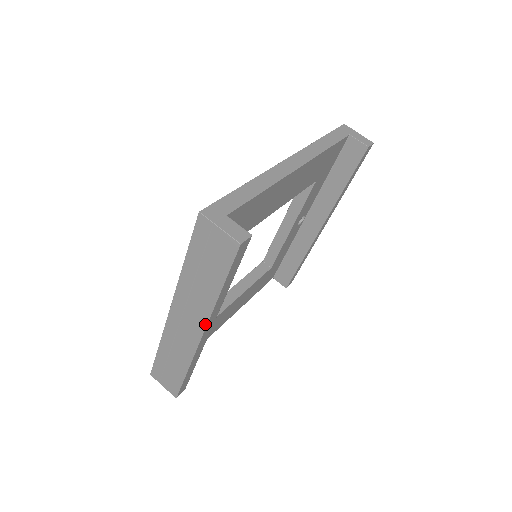
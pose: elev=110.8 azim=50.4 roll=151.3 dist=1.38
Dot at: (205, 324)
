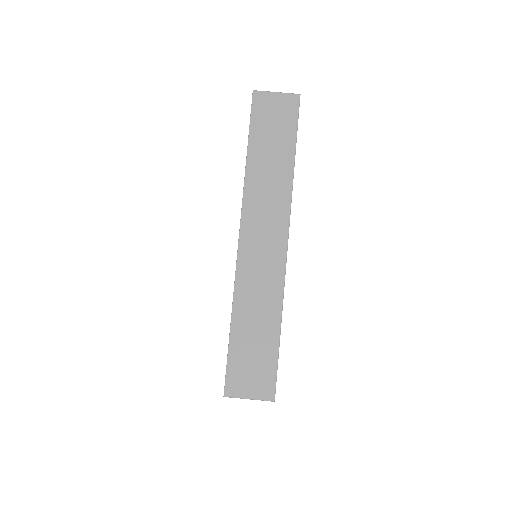
Dot at: (288, 217)
